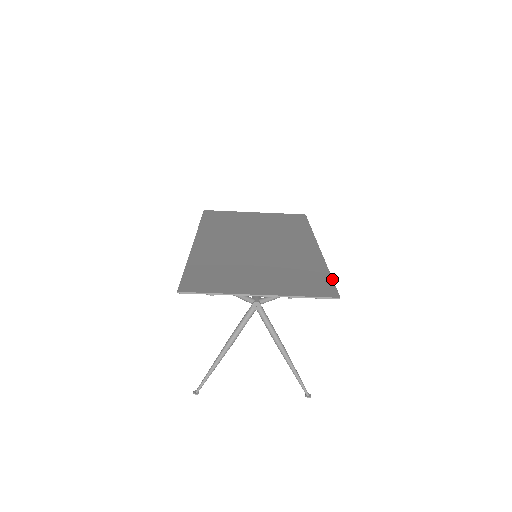
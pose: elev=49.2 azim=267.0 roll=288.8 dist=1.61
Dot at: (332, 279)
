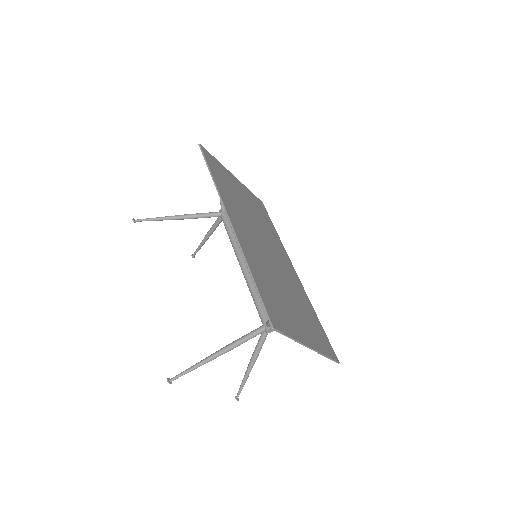
Dot at: (325, 333)
